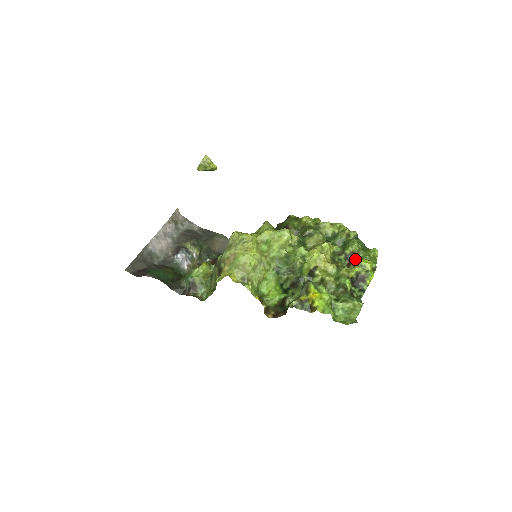
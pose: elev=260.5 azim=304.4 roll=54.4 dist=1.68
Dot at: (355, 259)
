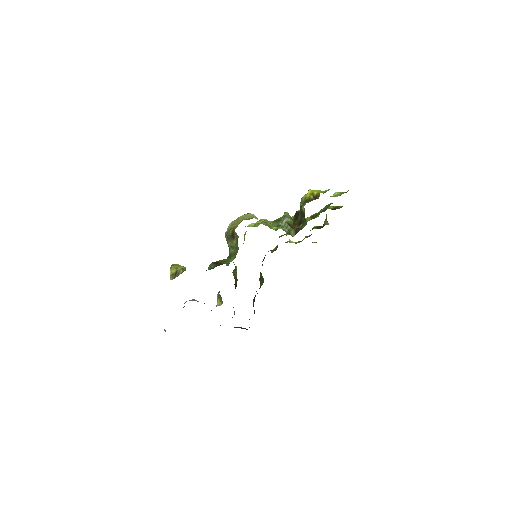
Dot at: occluded
